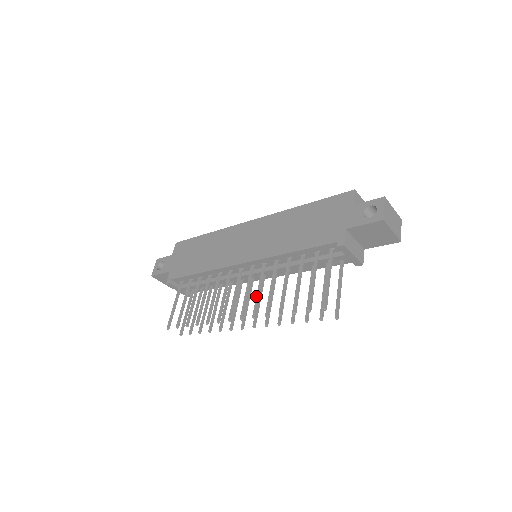
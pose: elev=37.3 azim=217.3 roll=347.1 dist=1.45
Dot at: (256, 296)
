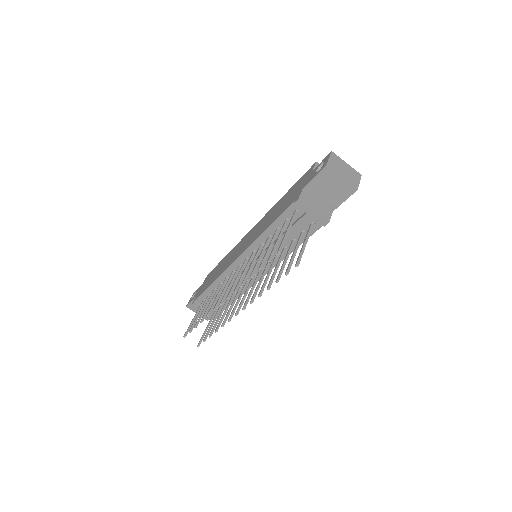
Dot at: (241, 275)
